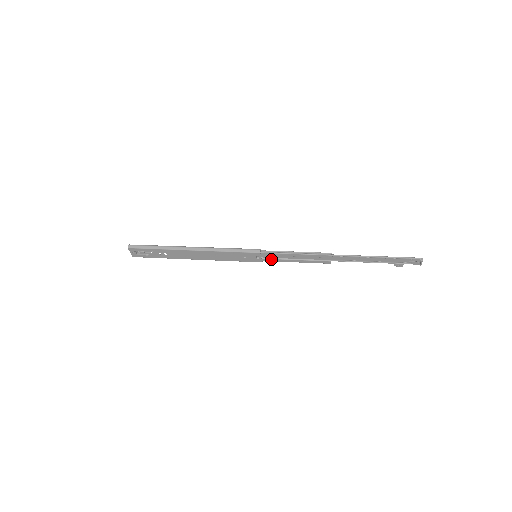
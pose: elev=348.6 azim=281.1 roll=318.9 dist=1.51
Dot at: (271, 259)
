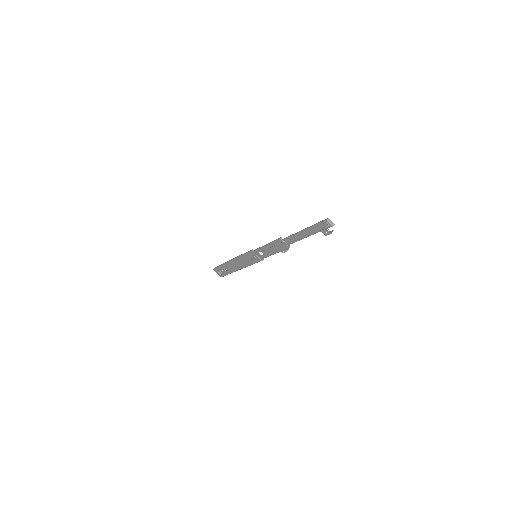
Dot at: (263, 256)
